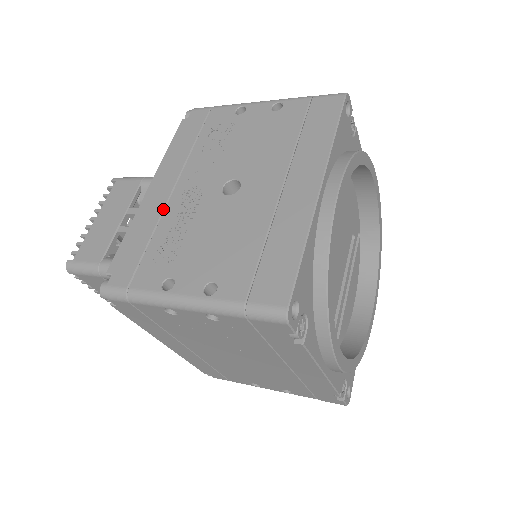
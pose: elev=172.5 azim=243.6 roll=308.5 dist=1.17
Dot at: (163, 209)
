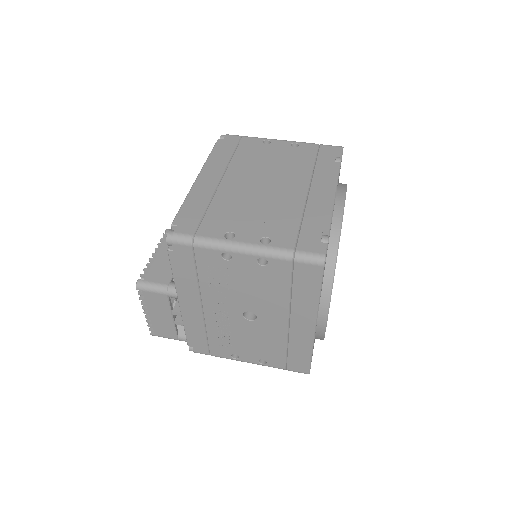
Dot at: (203, 320)
